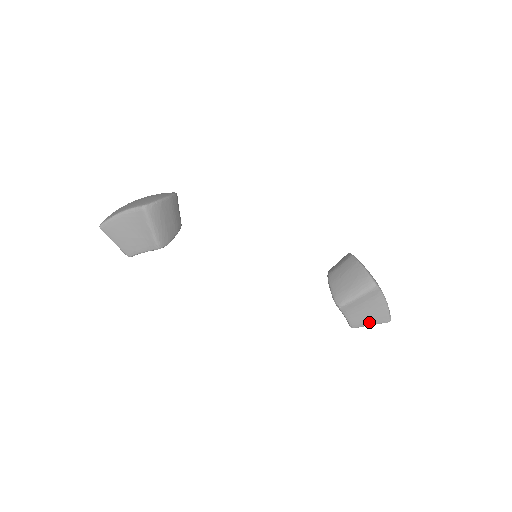
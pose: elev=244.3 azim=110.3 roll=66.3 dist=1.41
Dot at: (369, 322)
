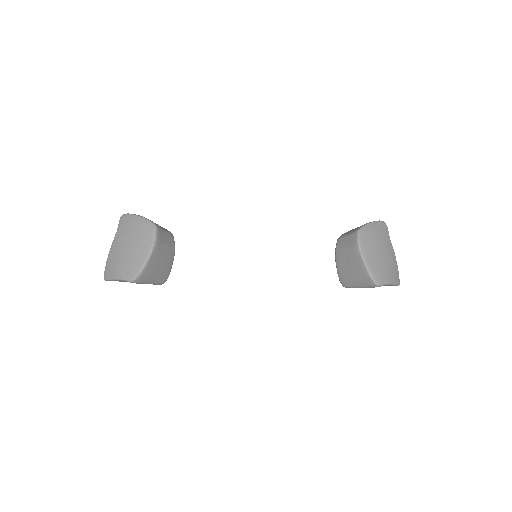
Dot at: occluded
